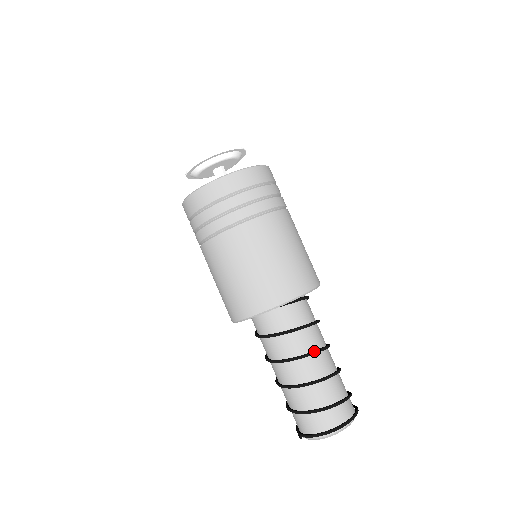
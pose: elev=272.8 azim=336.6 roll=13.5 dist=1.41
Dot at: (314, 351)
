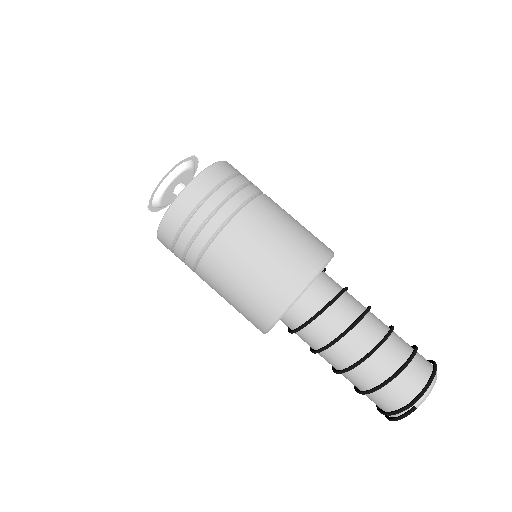
Dot at: occluded
